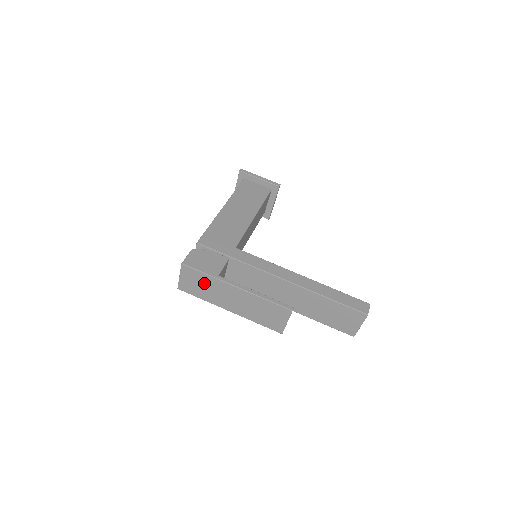
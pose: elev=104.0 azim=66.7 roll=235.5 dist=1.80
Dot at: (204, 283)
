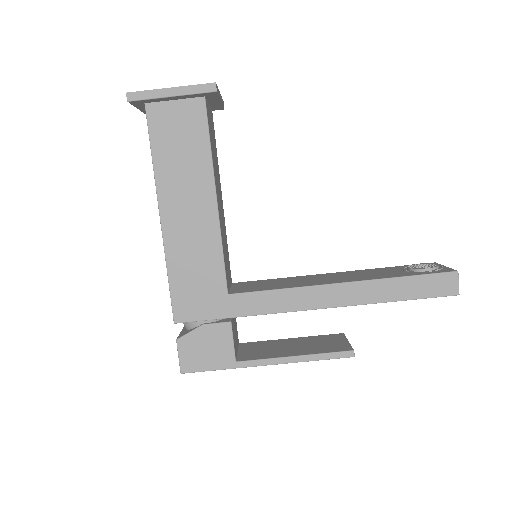
Dot at: occluded
